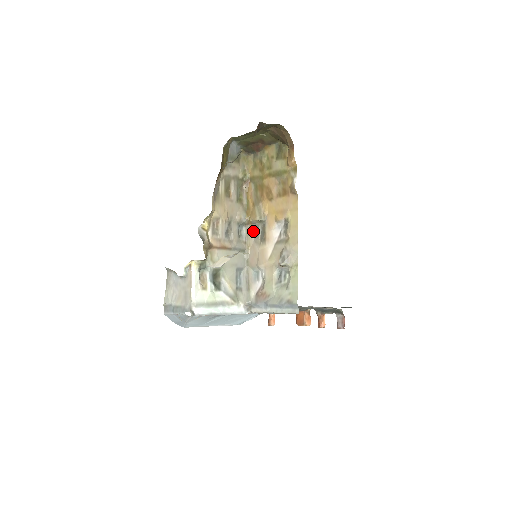
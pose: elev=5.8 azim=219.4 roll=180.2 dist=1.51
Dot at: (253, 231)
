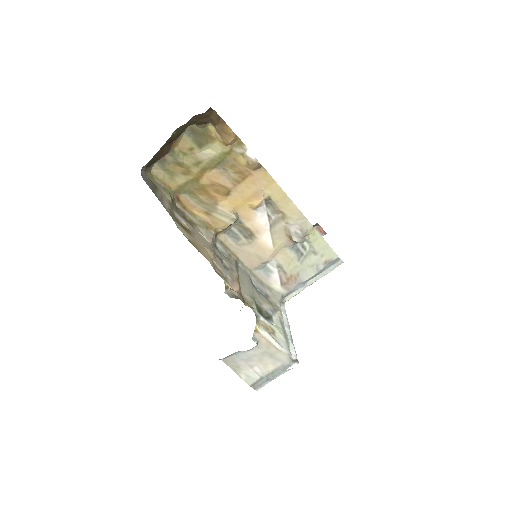
Dot at: (227, 238)
